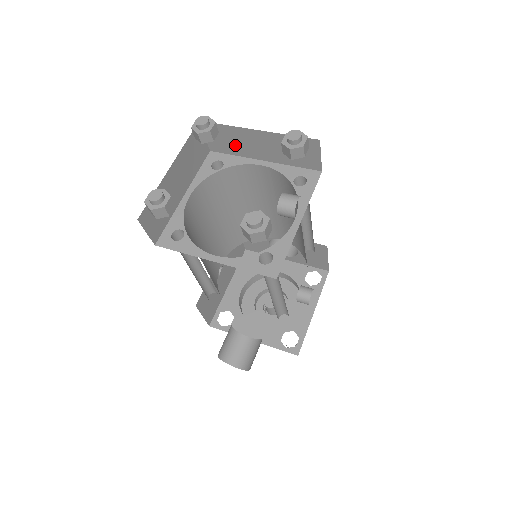
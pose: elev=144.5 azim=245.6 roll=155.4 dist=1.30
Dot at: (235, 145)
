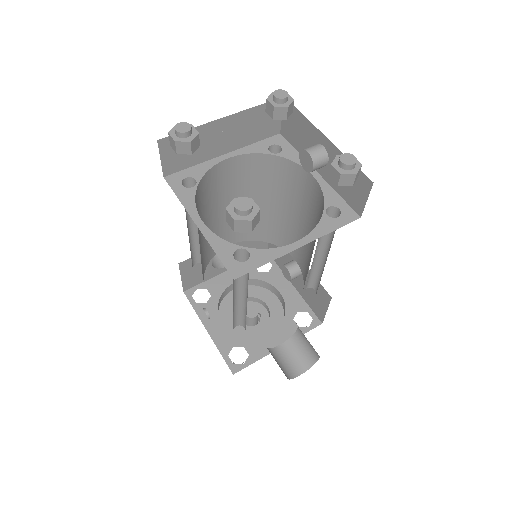
Dot at: (196, 151)
